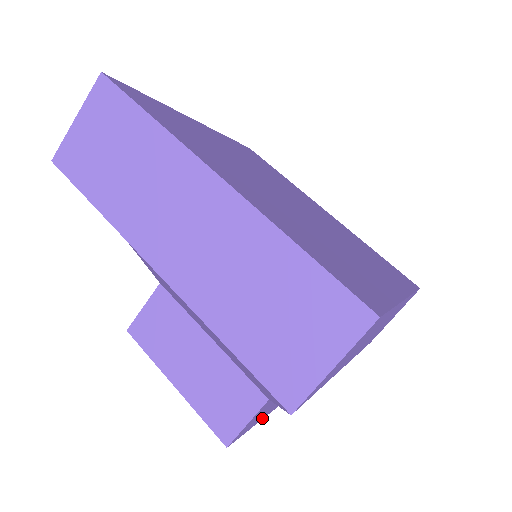
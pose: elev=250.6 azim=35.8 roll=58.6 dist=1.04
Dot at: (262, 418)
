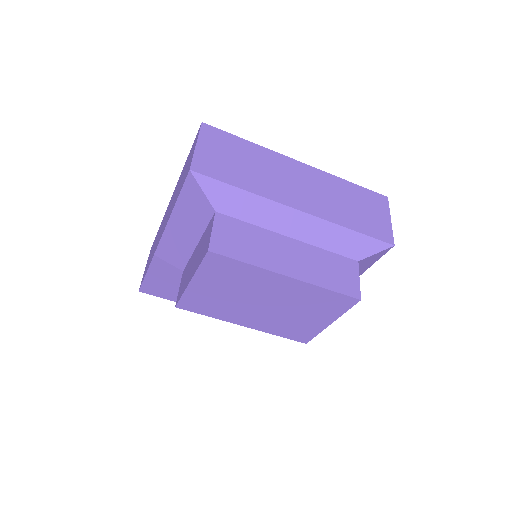
Dot at: (263, 266)
